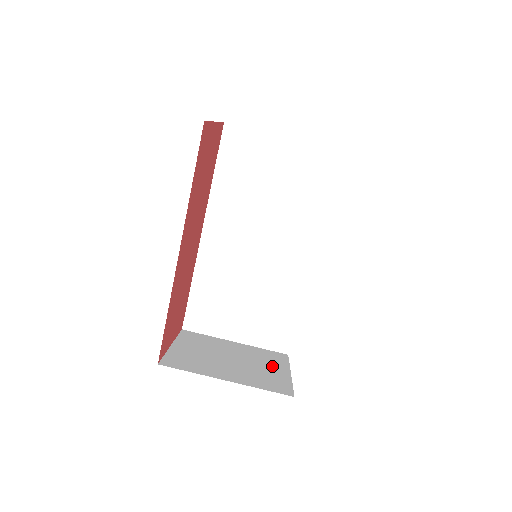
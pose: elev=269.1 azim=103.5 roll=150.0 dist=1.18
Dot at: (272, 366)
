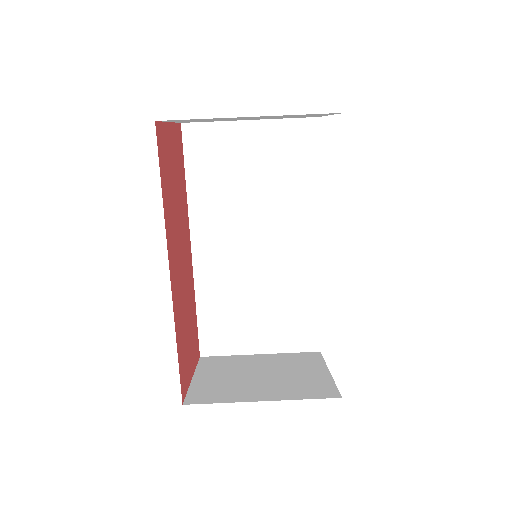
Dot at: (307, 369)
